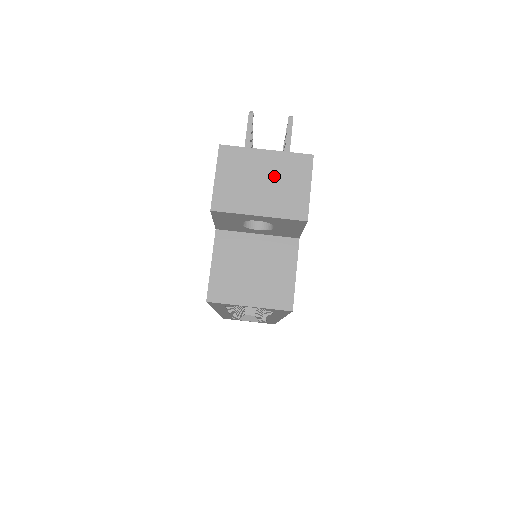
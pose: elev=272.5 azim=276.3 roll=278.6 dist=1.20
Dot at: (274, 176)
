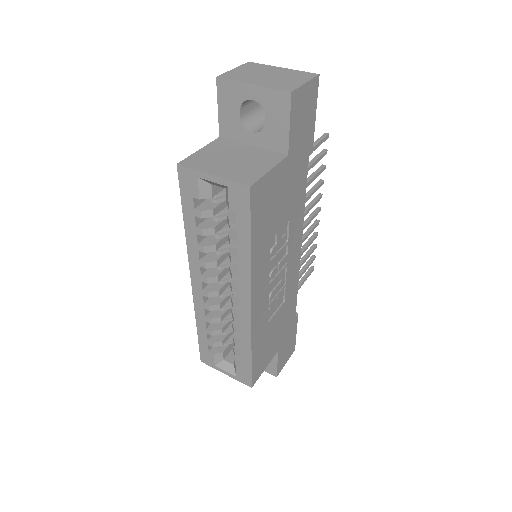
Dot at: (280, 75)
